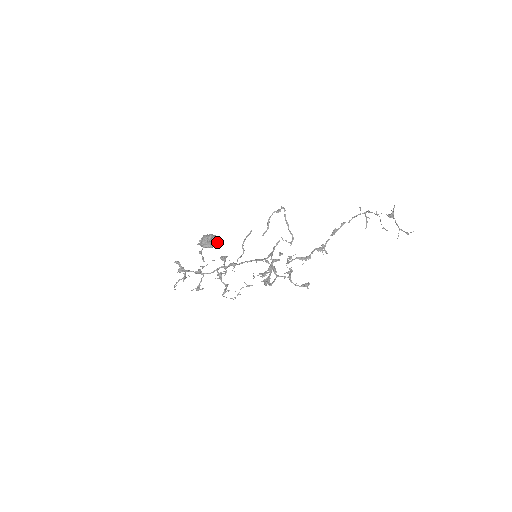
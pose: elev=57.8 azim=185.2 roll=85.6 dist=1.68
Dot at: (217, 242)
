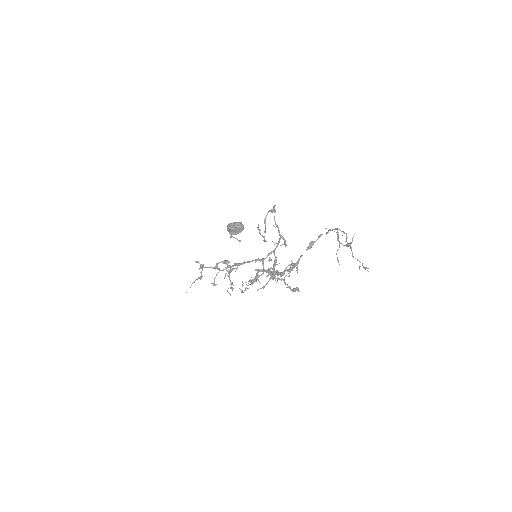
Dot at: (241, 229)
